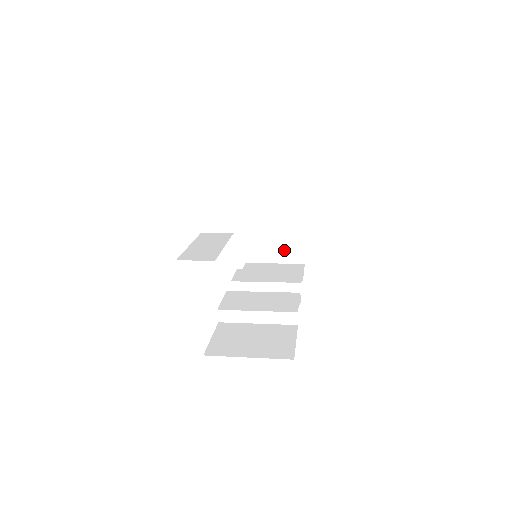
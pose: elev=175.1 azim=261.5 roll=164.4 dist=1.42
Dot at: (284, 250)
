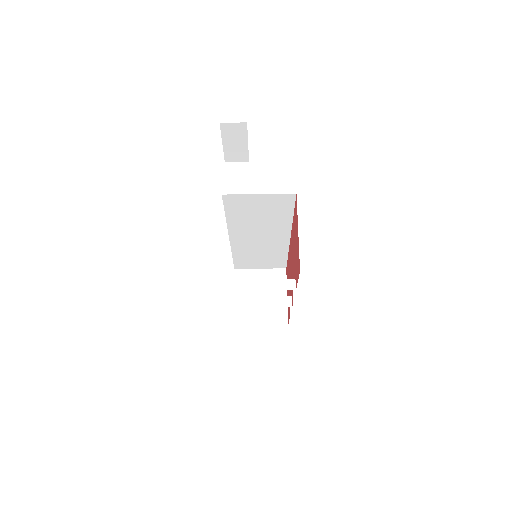
Dot at: (269, 313)
